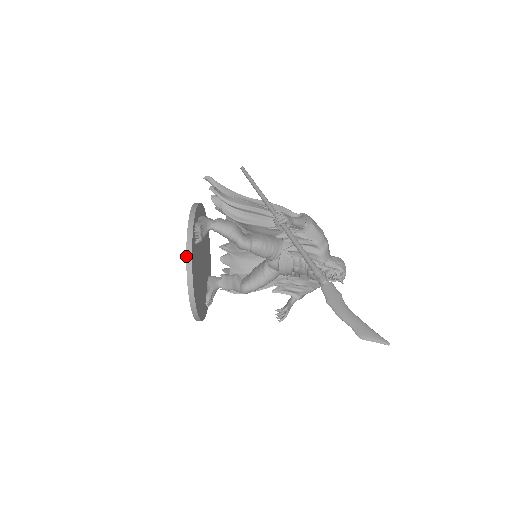
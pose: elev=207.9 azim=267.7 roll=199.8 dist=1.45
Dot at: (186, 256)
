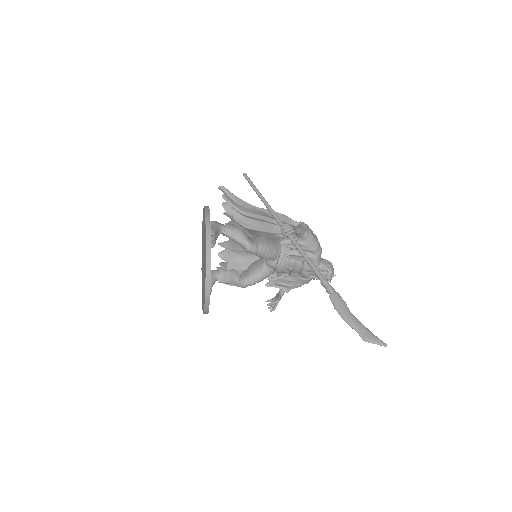
Dot at: (206, 261)
